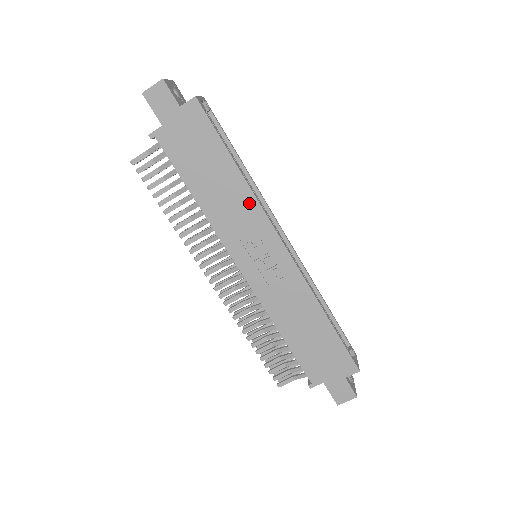
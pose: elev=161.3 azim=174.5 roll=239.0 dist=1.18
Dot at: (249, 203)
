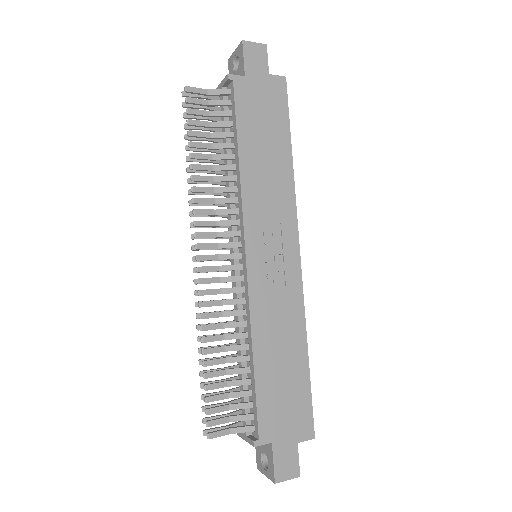
Dot at: (287, 193)
